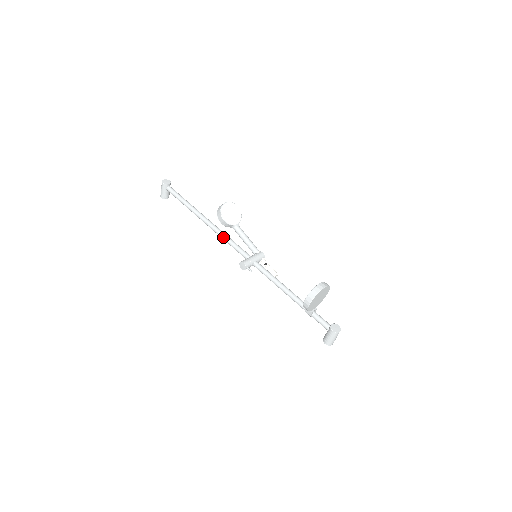
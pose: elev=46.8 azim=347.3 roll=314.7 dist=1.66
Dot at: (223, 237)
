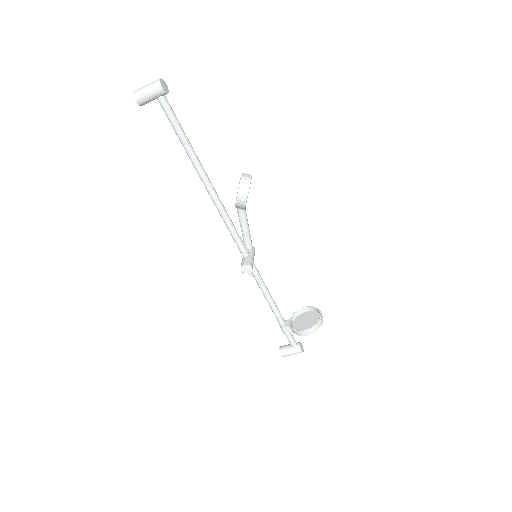
Dot at: (227, 218)
